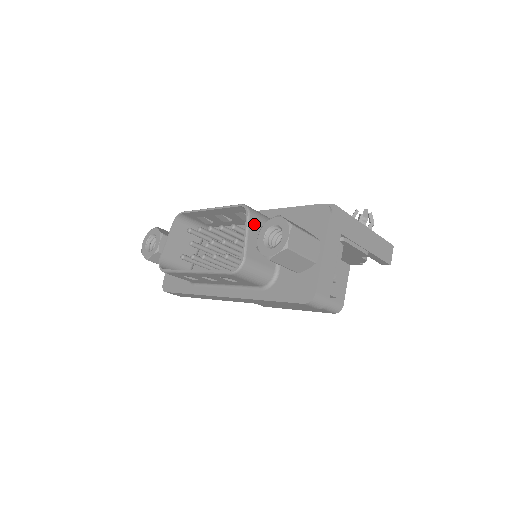
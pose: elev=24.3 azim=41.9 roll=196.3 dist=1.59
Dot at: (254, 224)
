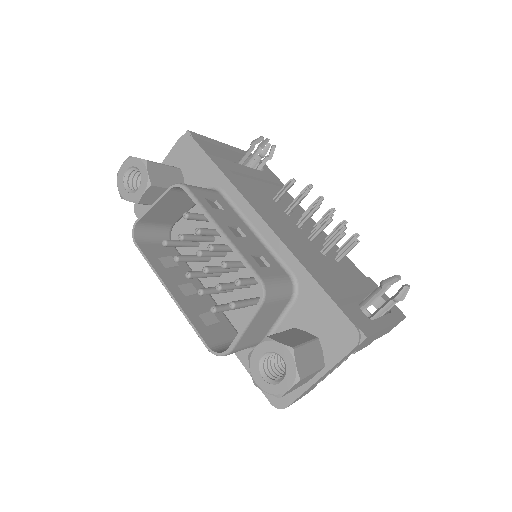
Dot at: (262, 312)
